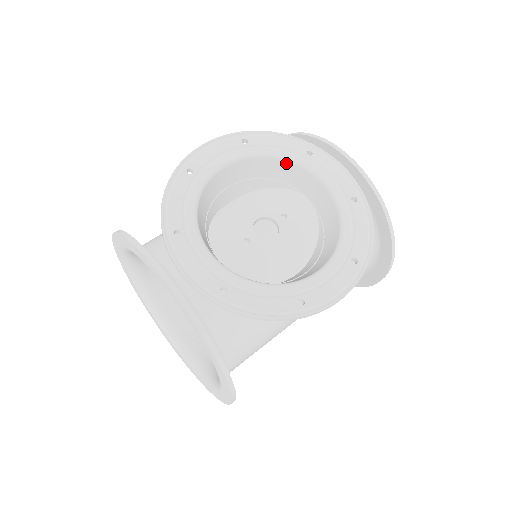
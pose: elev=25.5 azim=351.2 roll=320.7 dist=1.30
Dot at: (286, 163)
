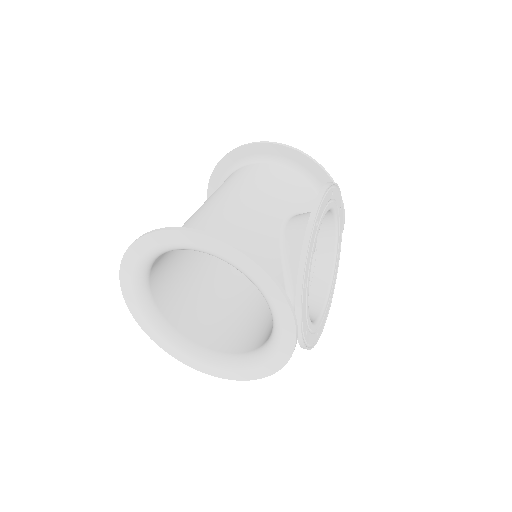
Dot at: (333, 216)
